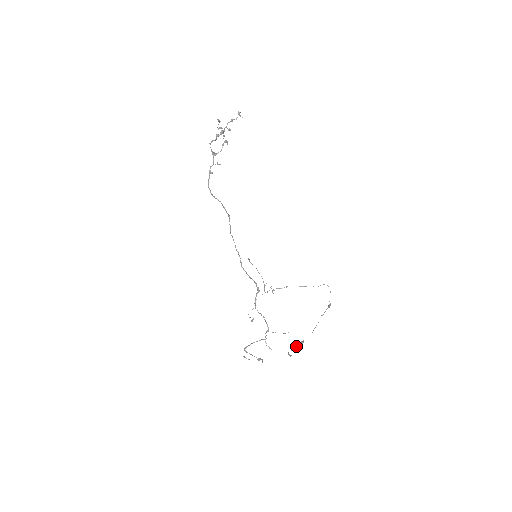
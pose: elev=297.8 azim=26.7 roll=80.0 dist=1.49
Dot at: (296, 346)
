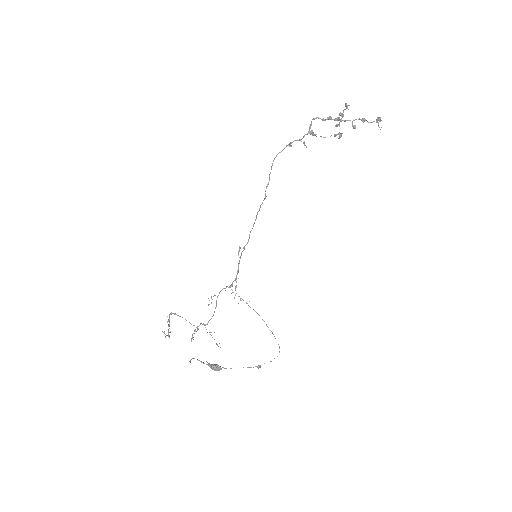
Dot at: (211, 364)
